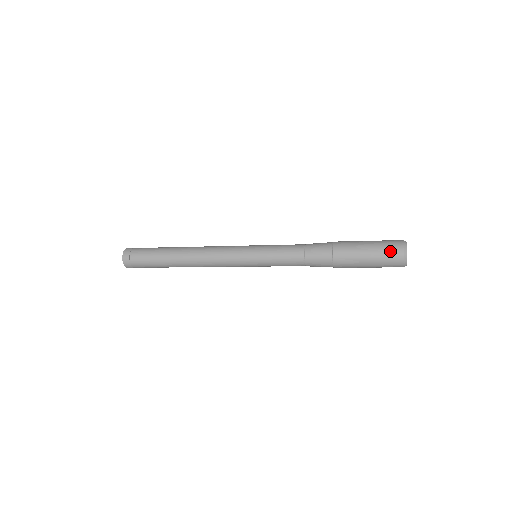
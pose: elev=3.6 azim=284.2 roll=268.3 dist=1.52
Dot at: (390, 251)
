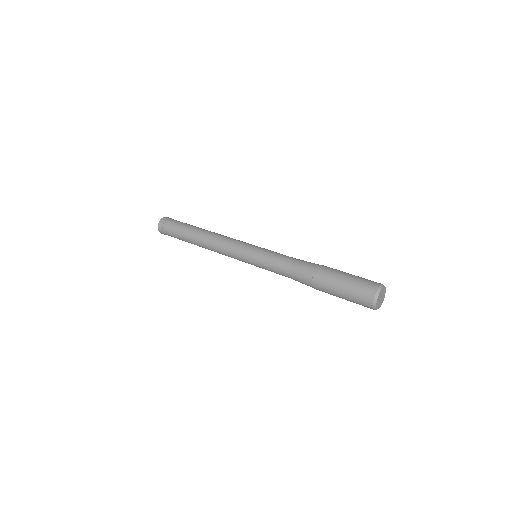
Dot at: (365, 285)
